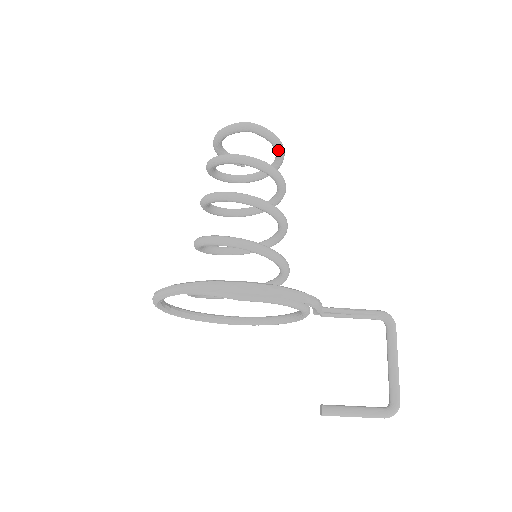
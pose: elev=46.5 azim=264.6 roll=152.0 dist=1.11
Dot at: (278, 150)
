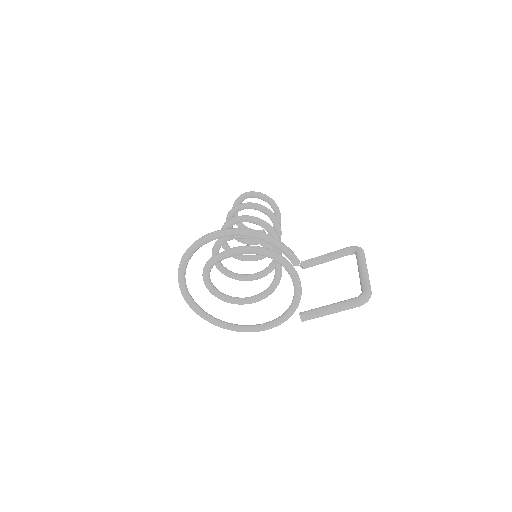
Dot at: (270, 203)
